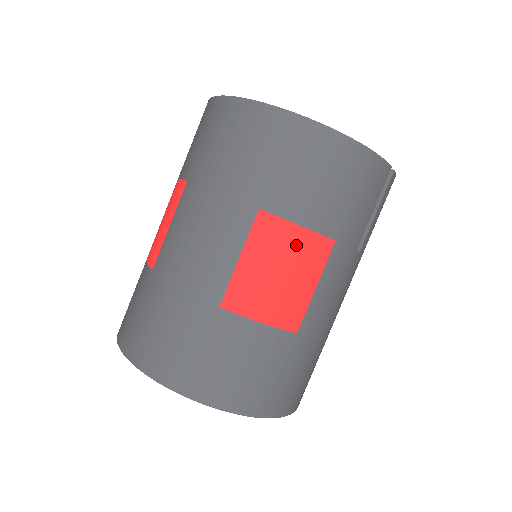
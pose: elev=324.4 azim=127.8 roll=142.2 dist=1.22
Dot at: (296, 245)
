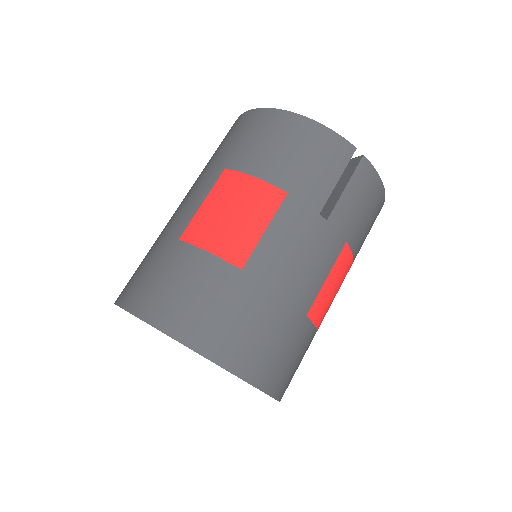
Dot at: (248, 191)
